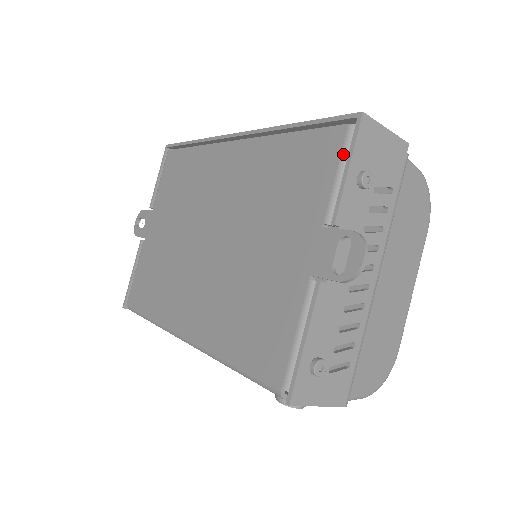
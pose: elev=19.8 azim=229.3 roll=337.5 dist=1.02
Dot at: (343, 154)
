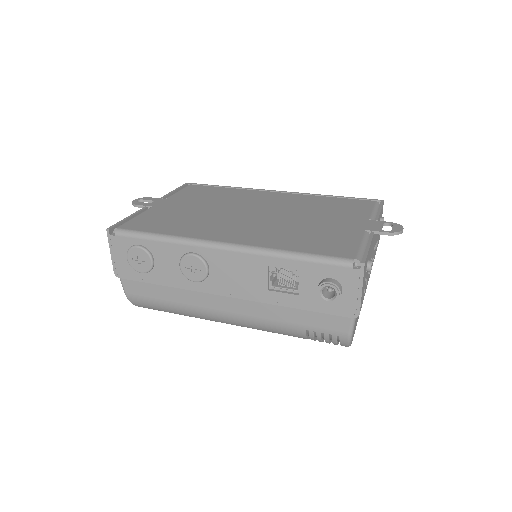
Dot at: (375, 206)
